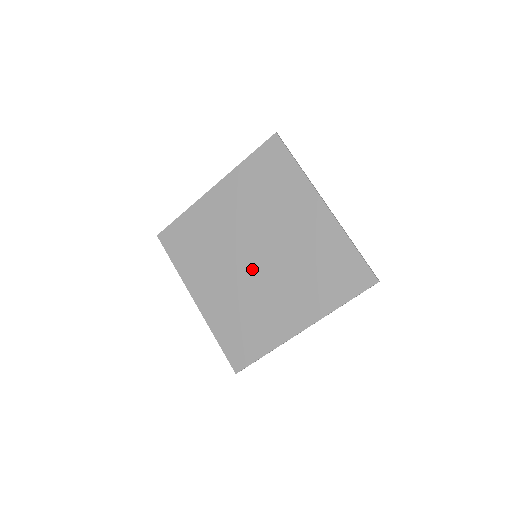
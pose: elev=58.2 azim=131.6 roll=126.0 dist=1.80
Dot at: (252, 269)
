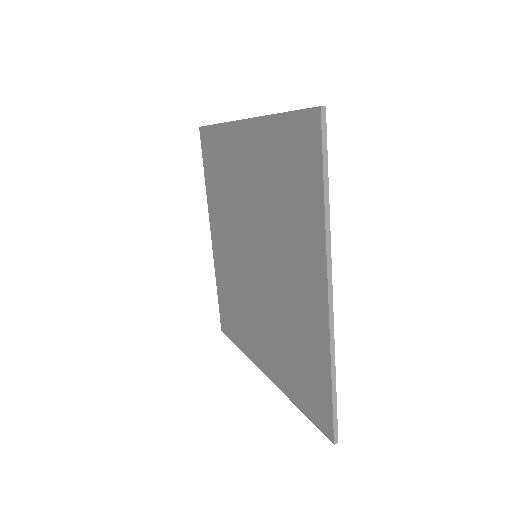
Dot at: (261, 275)
